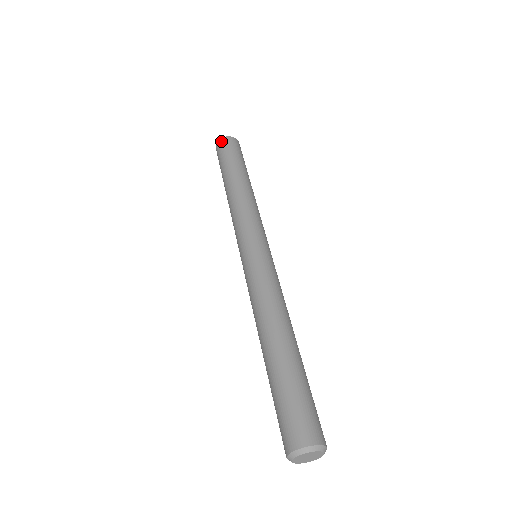
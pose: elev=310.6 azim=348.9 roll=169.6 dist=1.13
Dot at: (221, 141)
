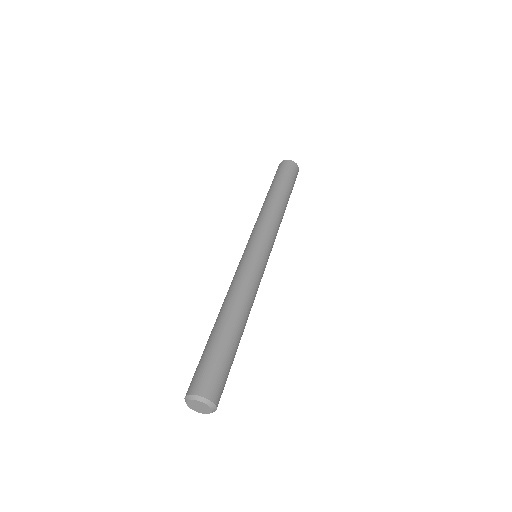
Dot at: (288, 161)
